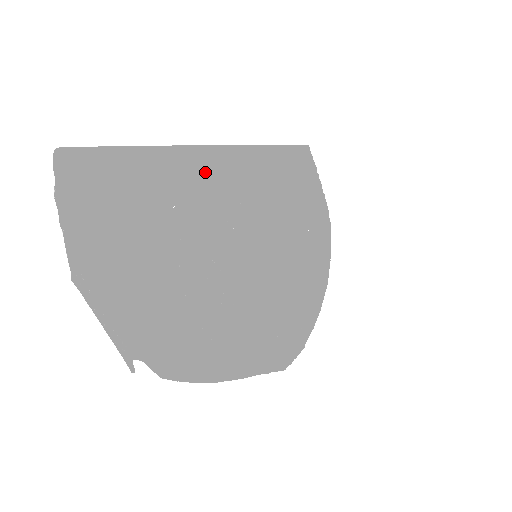
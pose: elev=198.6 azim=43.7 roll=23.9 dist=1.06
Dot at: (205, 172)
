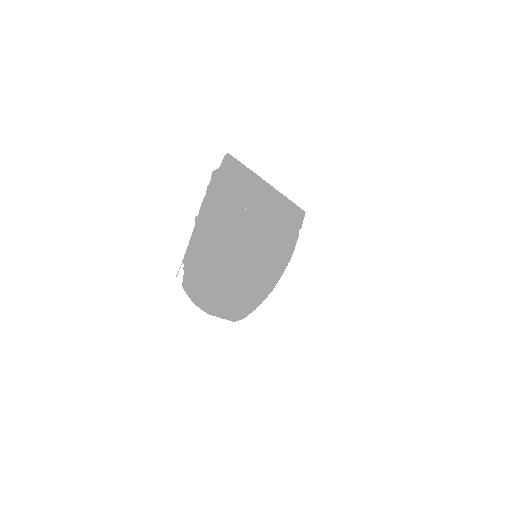
Dot at: (264, 200)
